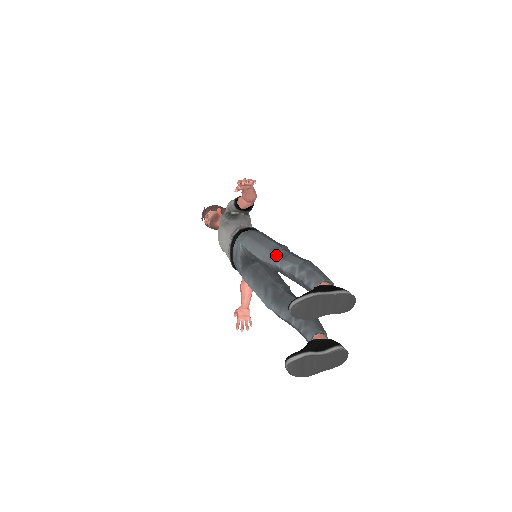
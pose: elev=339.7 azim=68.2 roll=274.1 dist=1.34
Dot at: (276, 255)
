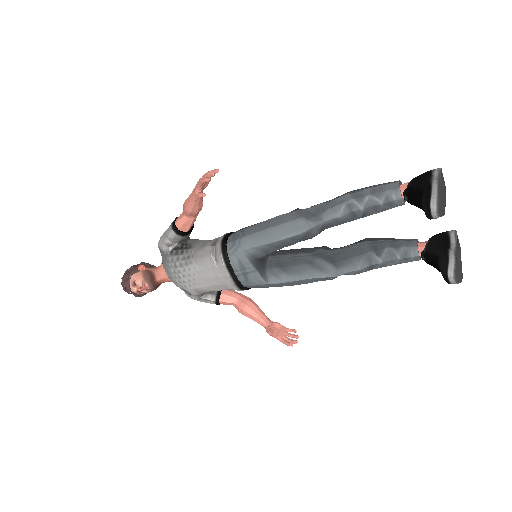
Dot at: (311, 215)
